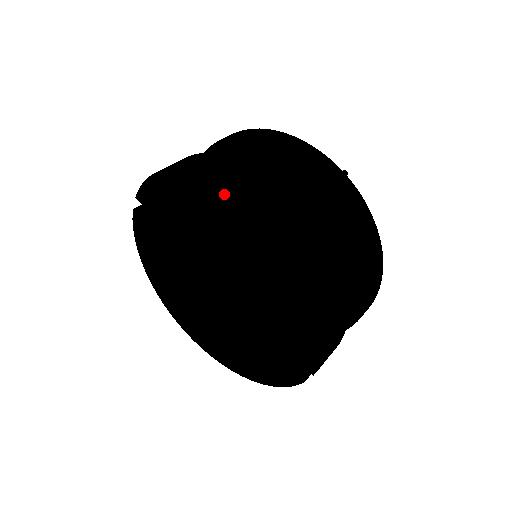
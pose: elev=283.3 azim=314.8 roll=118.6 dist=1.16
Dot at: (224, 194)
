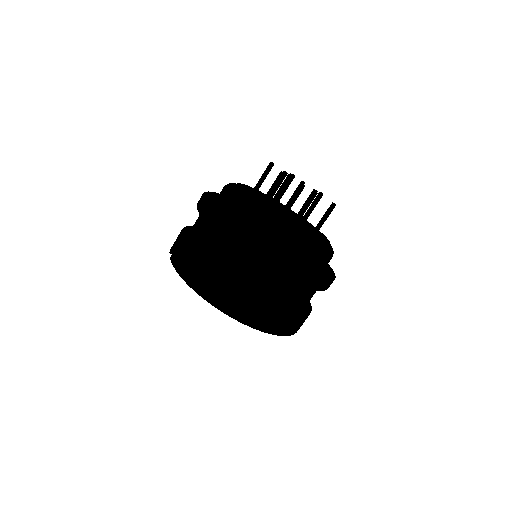
Dot at: occluded
